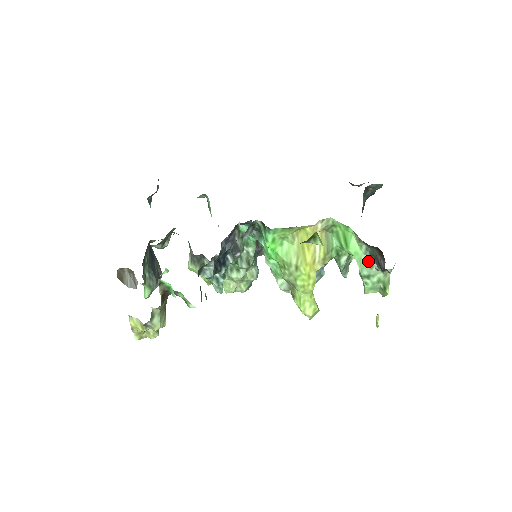
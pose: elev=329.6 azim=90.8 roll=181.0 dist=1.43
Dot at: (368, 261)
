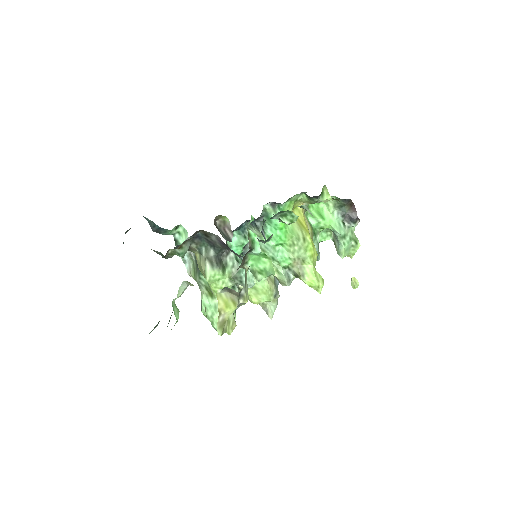
Dot at: (341, 223)
